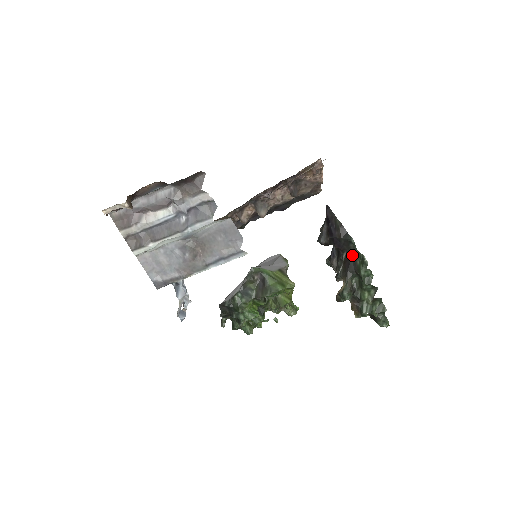
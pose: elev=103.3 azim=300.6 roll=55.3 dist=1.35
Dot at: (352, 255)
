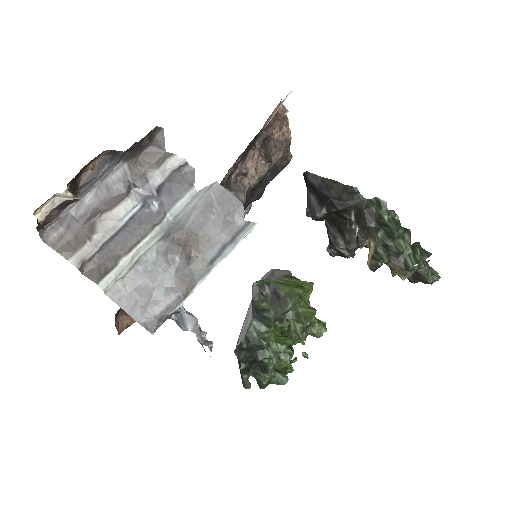
Dot at: (362, 207)
